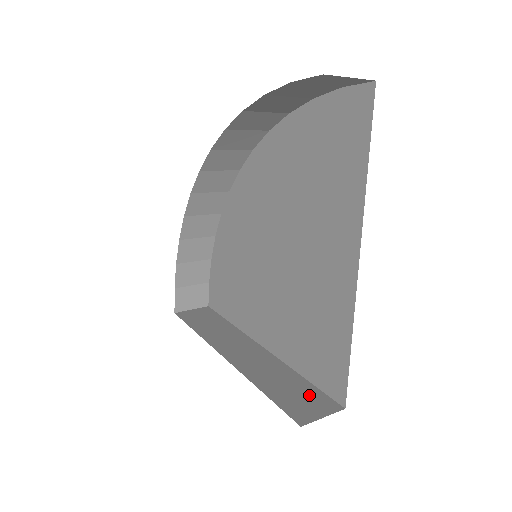
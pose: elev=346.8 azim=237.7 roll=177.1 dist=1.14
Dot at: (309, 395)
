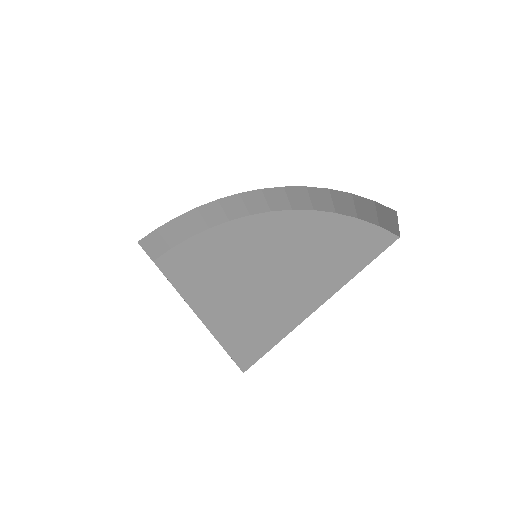
Dot at: occluded
